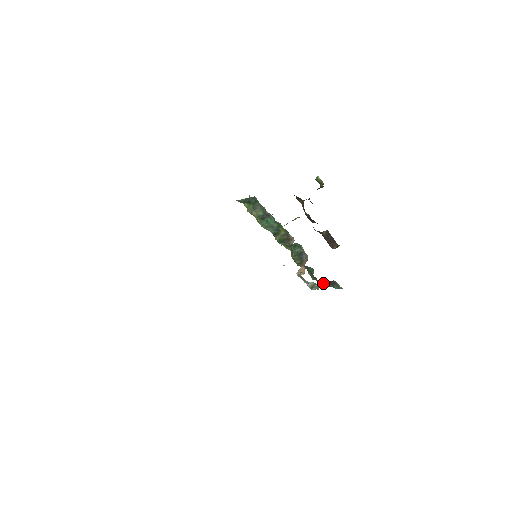
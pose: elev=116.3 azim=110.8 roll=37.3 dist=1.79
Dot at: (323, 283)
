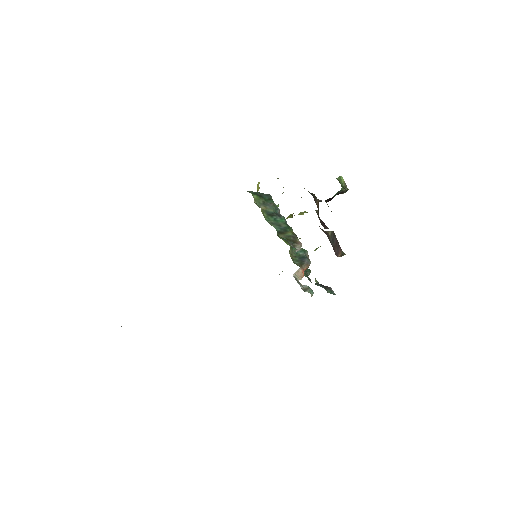
Dot at: (315, 283)
